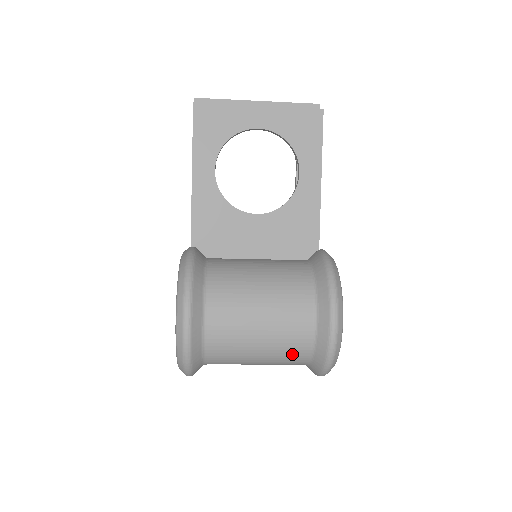
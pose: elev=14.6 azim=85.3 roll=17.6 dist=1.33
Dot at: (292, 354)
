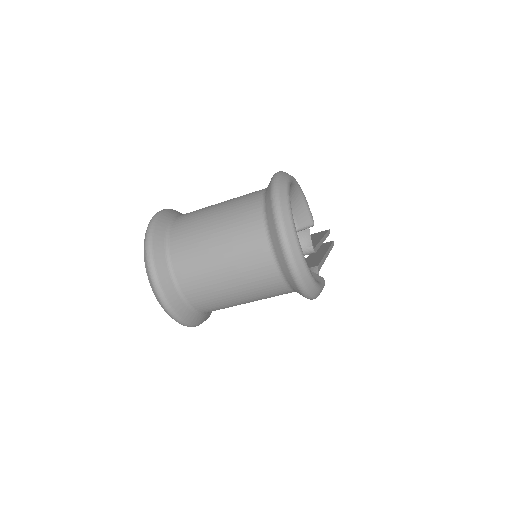
Dot at: (245, 207)
